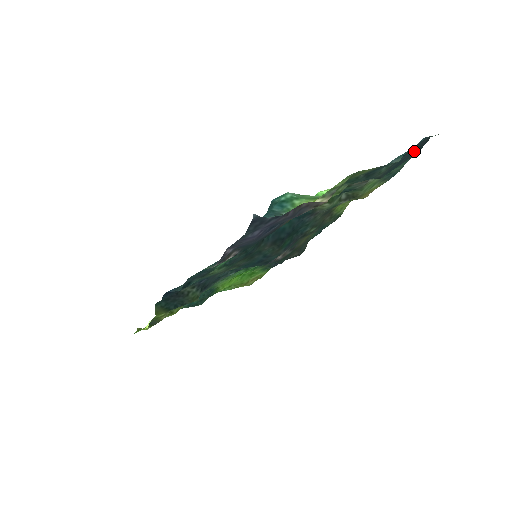
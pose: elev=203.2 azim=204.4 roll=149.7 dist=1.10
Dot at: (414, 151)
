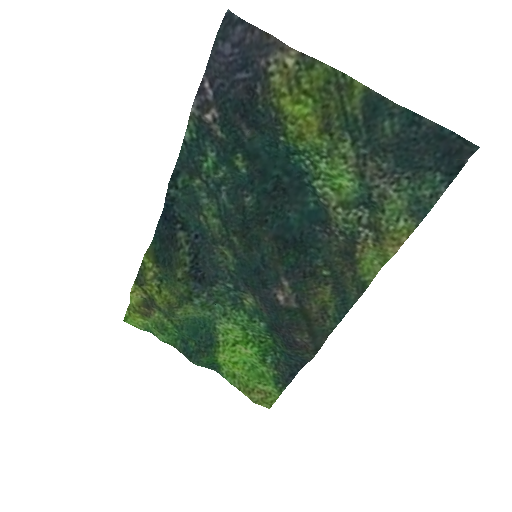
Dot at: (435, 141)
